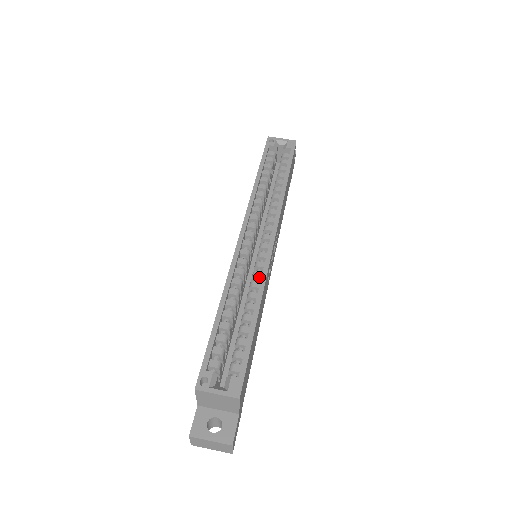
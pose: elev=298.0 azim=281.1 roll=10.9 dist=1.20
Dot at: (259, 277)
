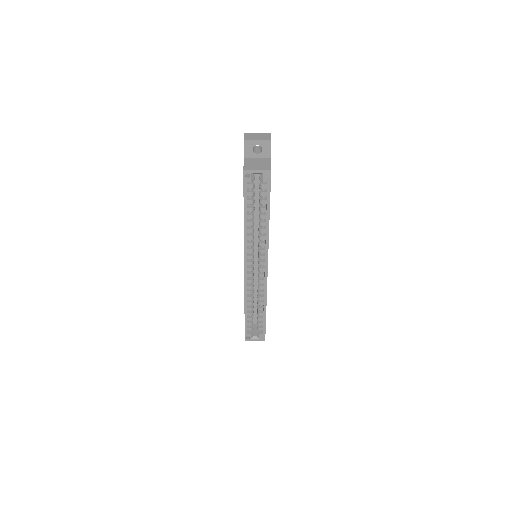
Dot at: (262, 289)
